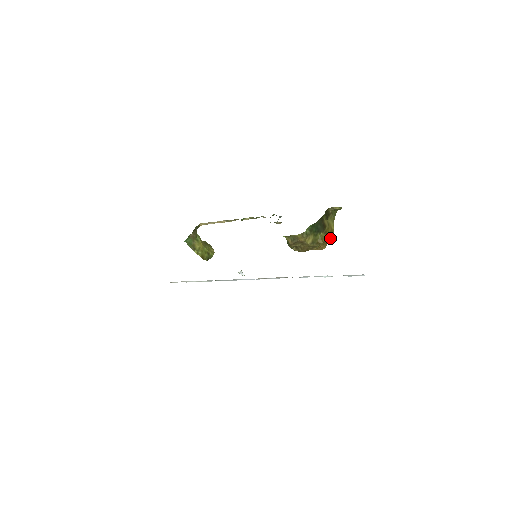
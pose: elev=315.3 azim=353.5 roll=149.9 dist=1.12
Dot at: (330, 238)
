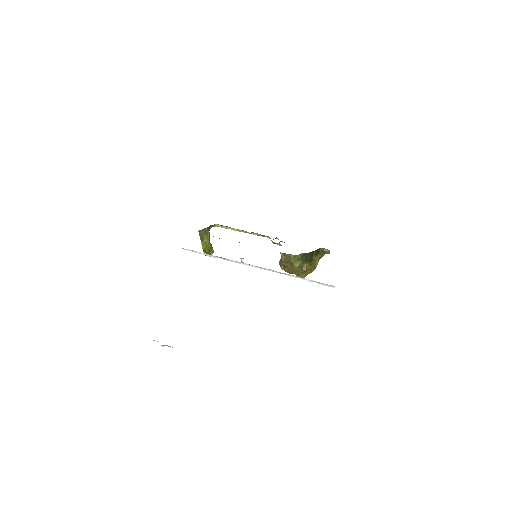
Dot at: (311, 271)
